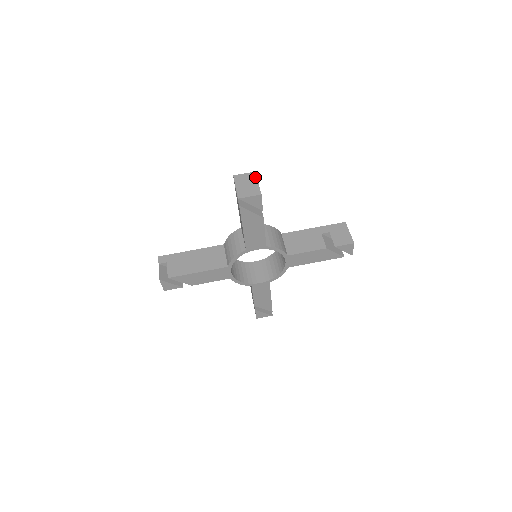
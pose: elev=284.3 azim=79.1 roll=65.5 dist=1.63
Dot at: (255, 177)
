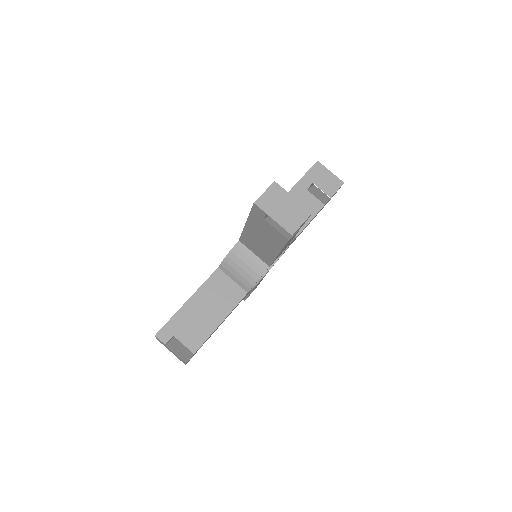
Dot at: (282, 190)
